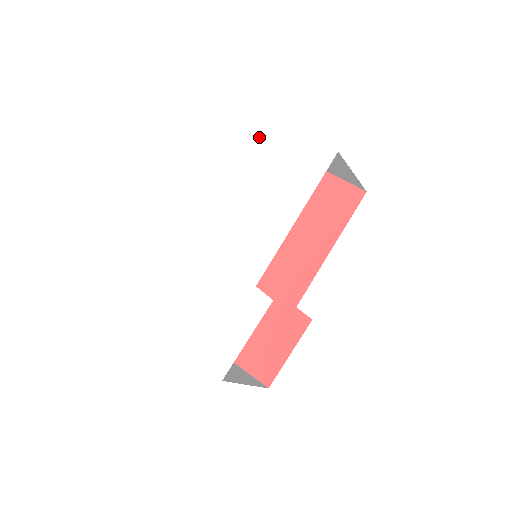
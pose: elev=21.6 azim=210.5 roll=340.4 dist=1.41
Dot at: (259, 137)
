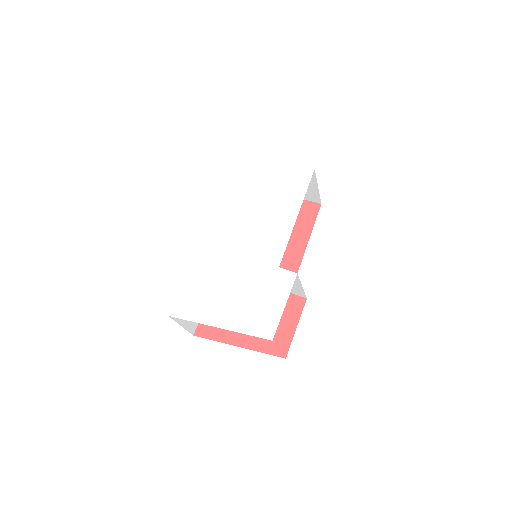
Dot at: (245, 166)
